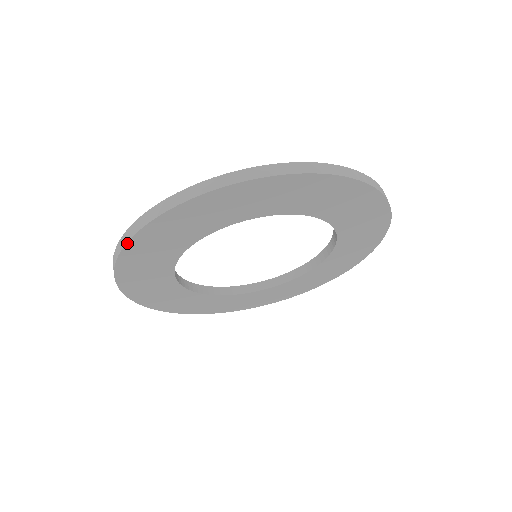
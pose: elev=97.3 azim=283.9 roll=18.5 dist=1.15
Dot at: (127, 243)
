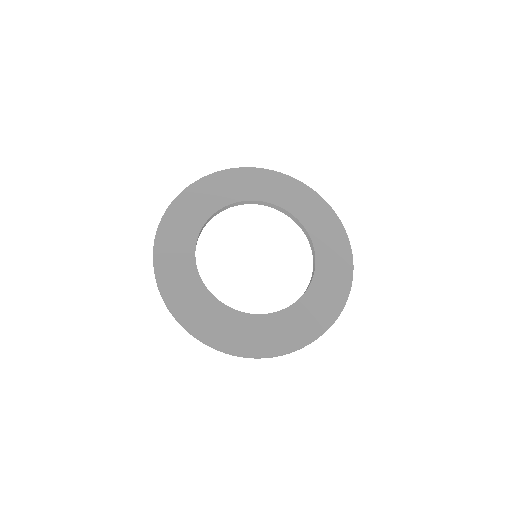
Dot at: (166, 211)
